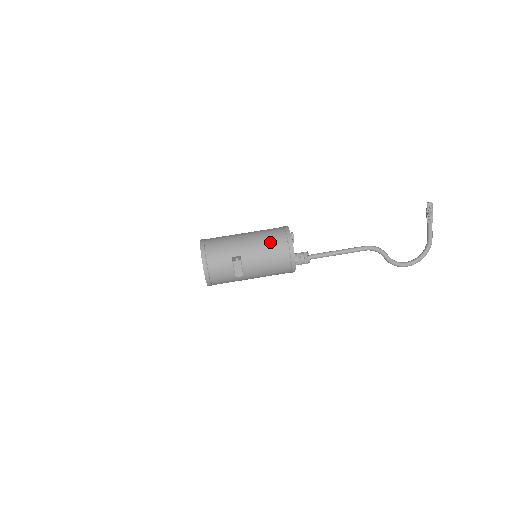
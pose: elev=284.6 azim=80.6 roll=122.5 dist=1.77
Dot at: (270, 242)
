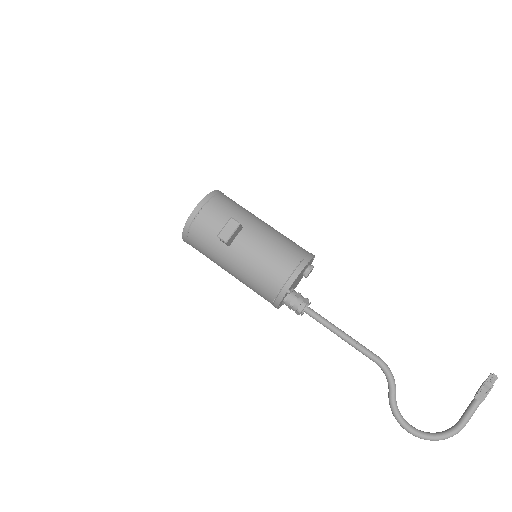
Dot at: (284, 244)
